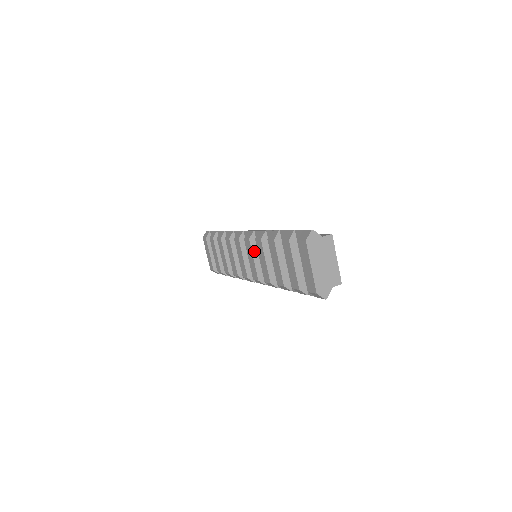
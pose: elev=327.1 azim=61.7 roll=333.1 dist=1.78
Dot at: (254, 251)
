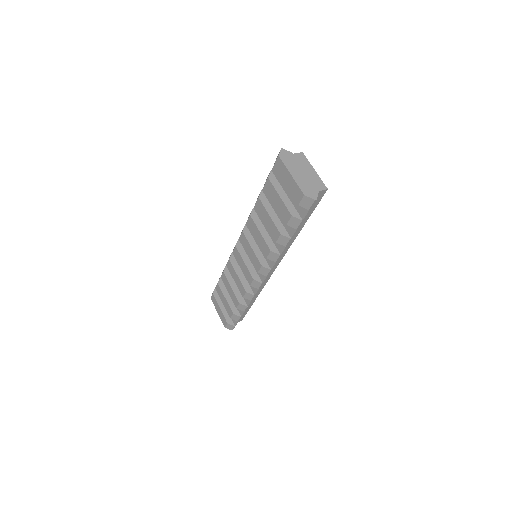
Dot at: (250, 241)
